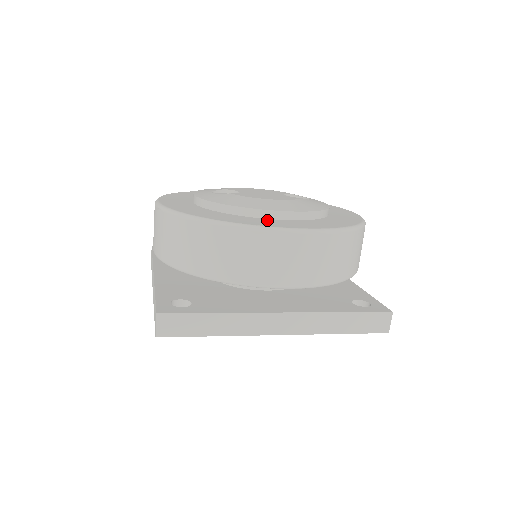
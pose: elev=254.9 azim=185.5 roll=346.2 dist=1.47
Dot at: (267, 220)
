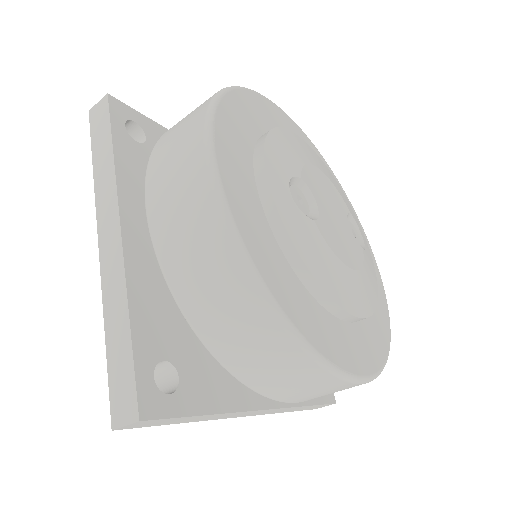
Dot at: (340, 329)
